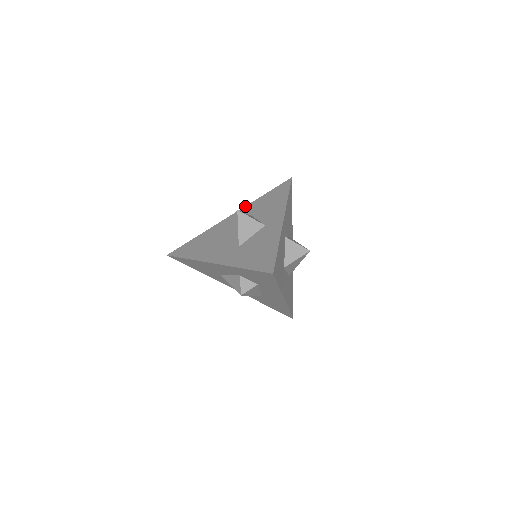
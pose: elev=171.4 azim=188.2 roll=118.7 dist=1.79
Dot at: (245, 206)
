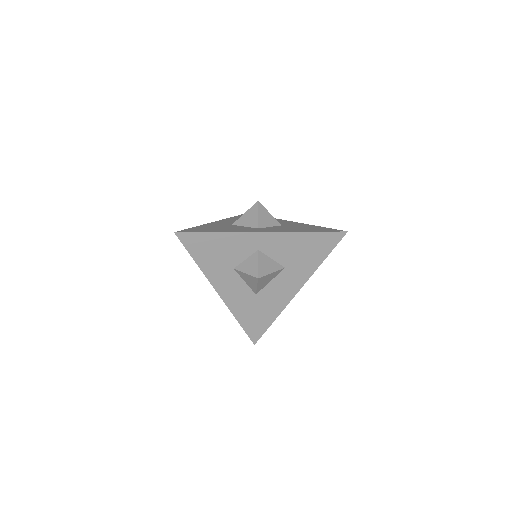
Dot at: (303, 223)
